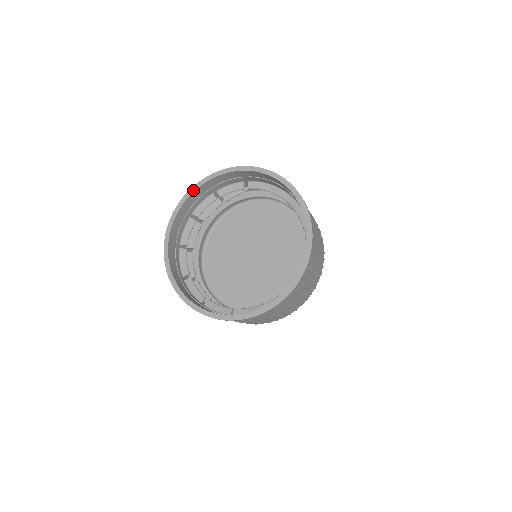
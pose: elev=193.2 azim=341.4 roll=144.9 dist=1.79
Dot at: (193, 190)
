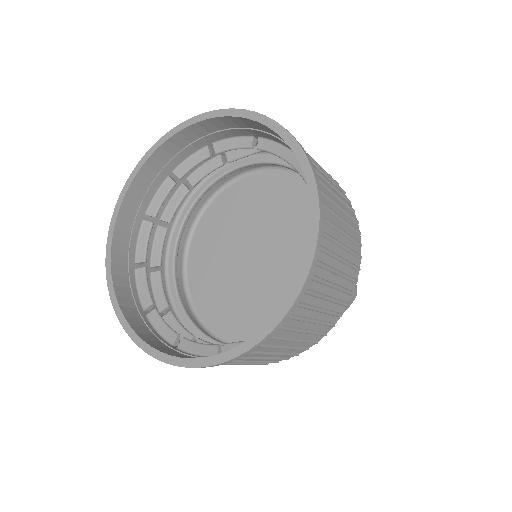
Dot at: (169, 136)
